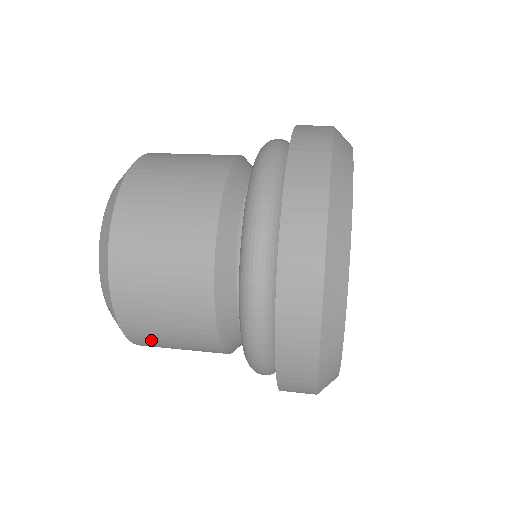
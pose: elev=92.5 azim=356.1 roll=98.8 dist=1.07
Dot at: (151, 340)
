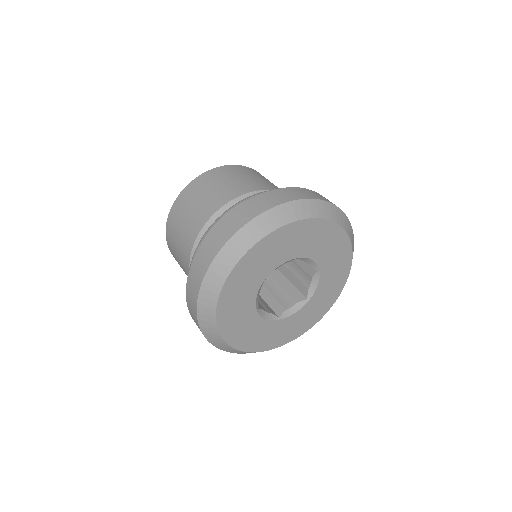
Dot at: occluded
